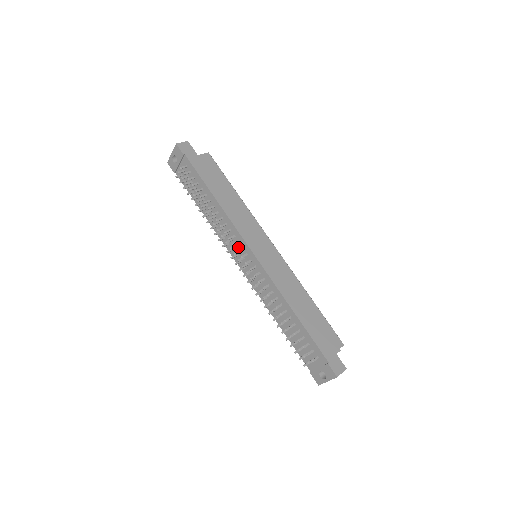
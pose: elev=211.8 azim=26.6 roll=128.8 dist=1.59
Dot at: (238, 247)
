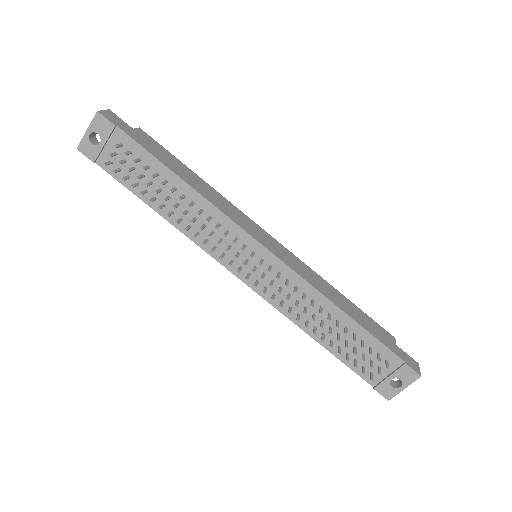
Dot at: (235, 247)
